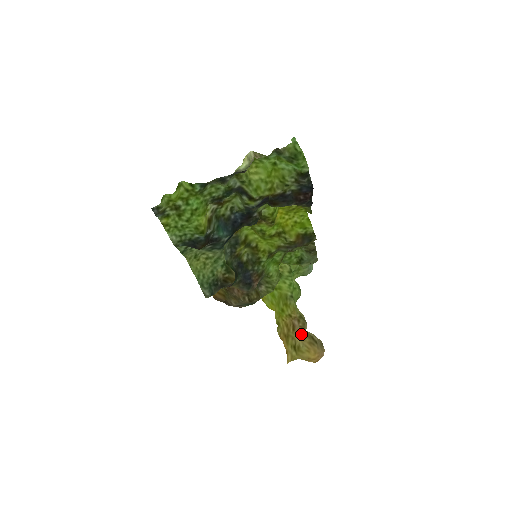
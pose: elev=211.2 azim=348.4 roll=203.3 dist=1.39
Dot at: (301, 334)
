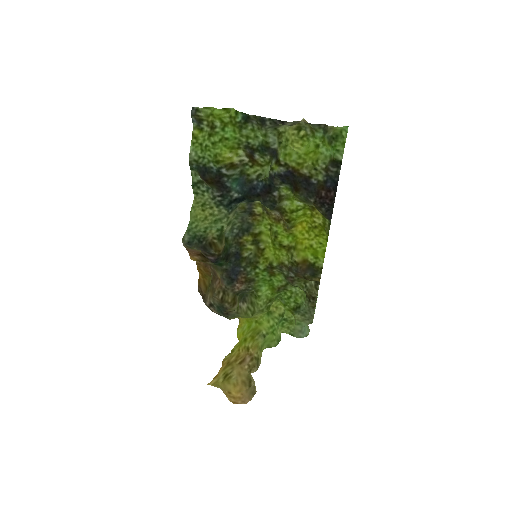
Dot at: (243, 370)
